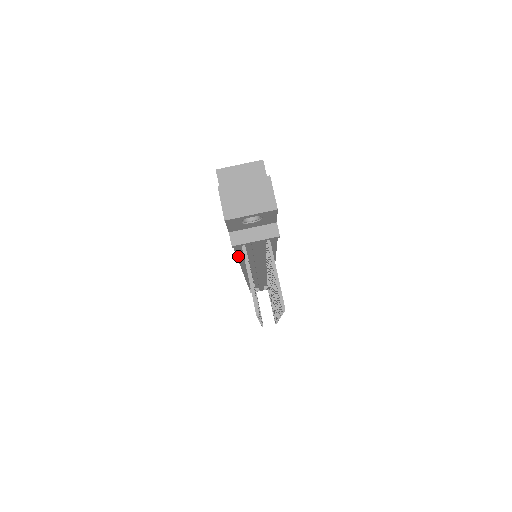
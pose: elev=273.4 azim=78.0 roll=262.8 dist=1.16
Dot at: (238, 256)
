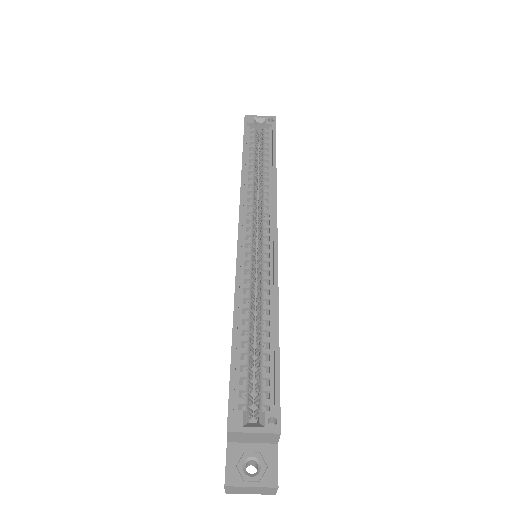
Dot at: occluded
